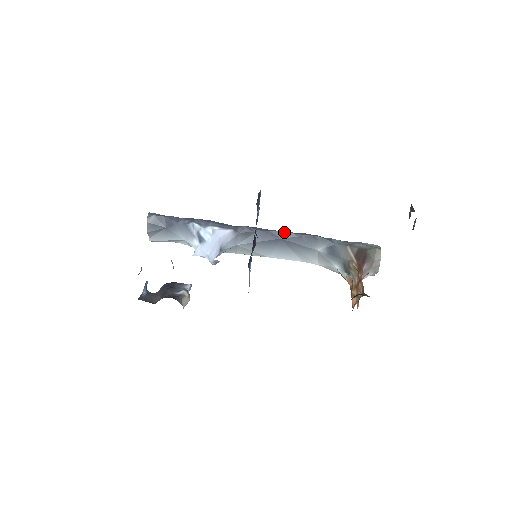
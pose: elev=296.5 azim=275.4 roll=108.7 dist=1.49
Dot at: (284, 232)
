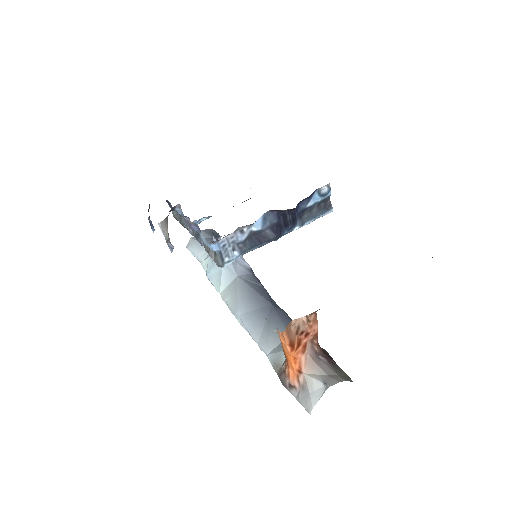
Dot at: occluded
